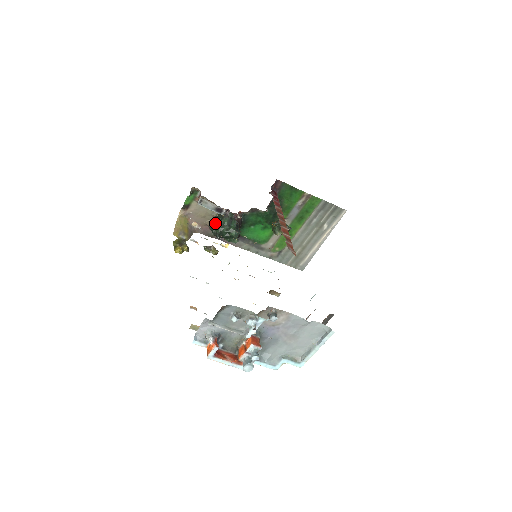
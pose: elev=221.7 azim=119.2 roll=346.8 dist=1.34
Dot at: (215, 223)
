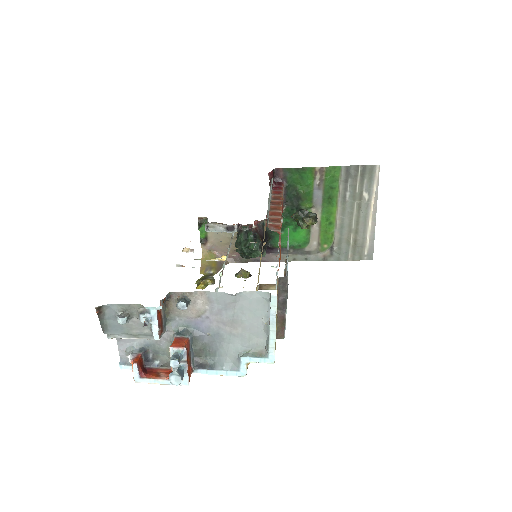
Dot at: occluded
